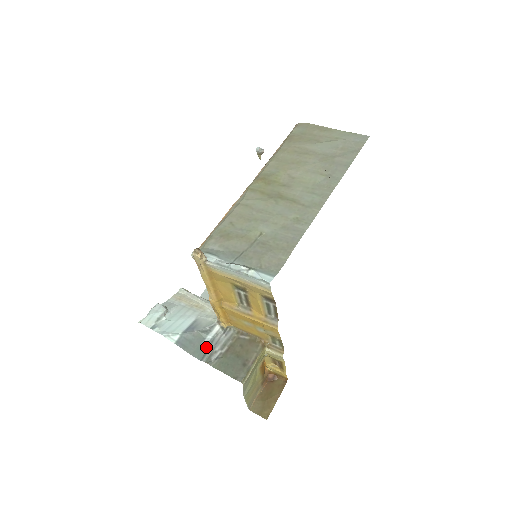
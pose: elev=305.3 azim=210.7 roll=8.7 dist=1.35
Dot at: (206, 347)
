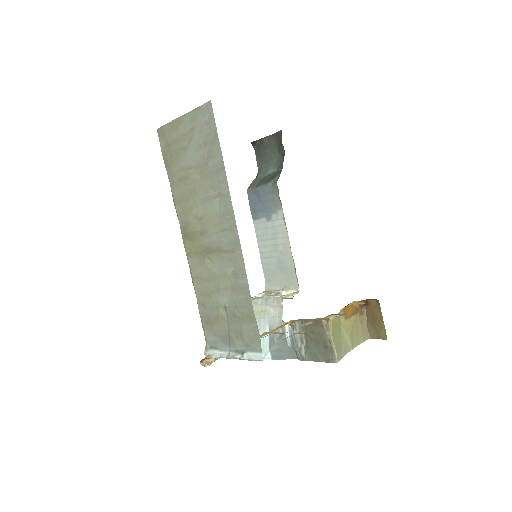
Dot at: (292, 347)
